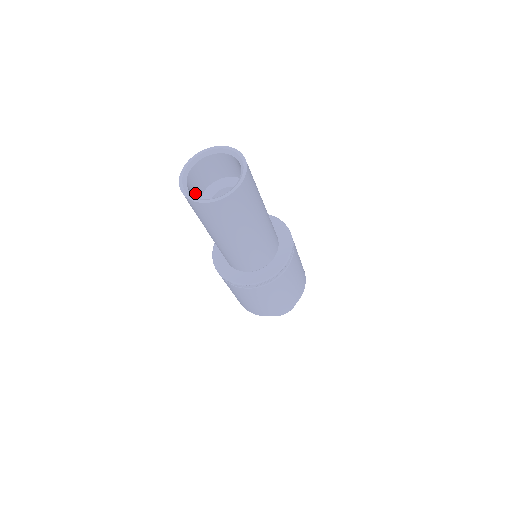
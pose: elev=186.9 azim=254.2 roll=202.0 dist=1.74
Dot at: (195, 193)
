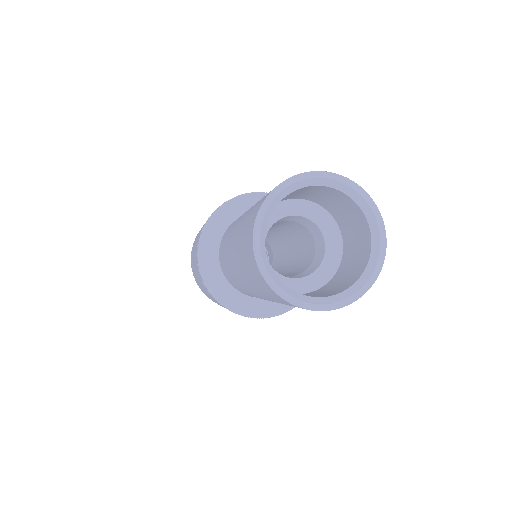
Dot at: occluded
